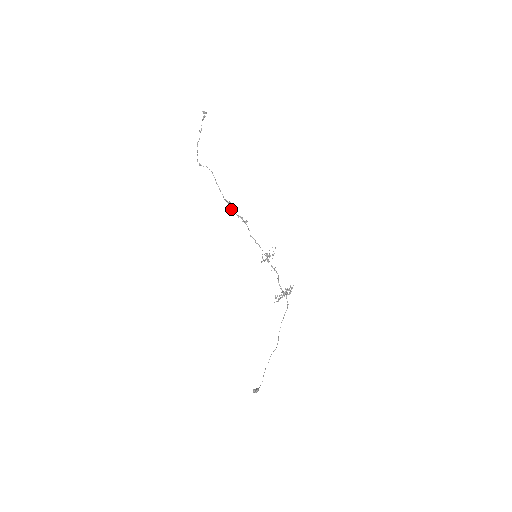
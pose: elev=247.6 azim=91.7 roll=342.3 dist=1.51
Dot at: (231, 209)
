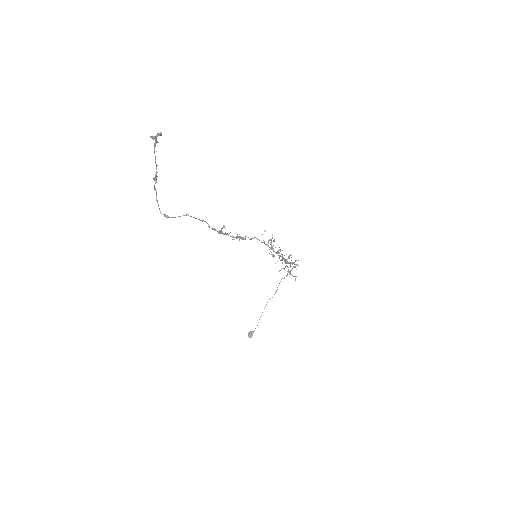
Dot at: (221, 233)
